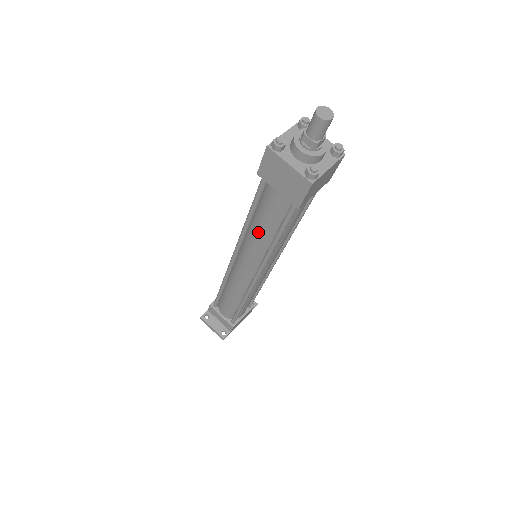
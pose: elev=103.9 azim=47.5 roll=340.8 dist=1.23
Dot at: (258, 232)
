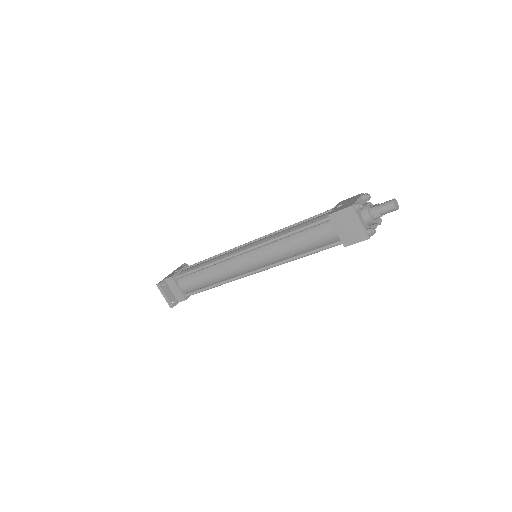
Dot at: (290, 246)
